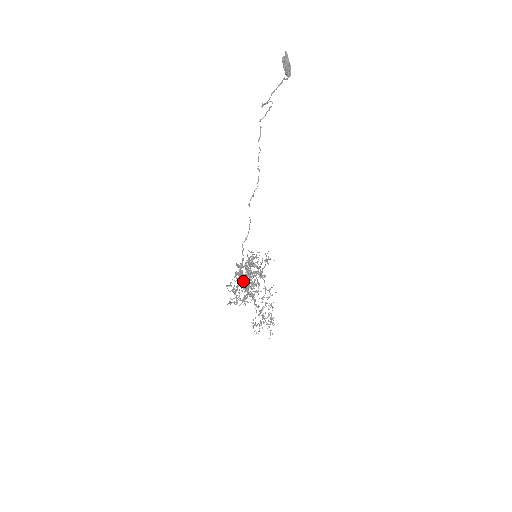
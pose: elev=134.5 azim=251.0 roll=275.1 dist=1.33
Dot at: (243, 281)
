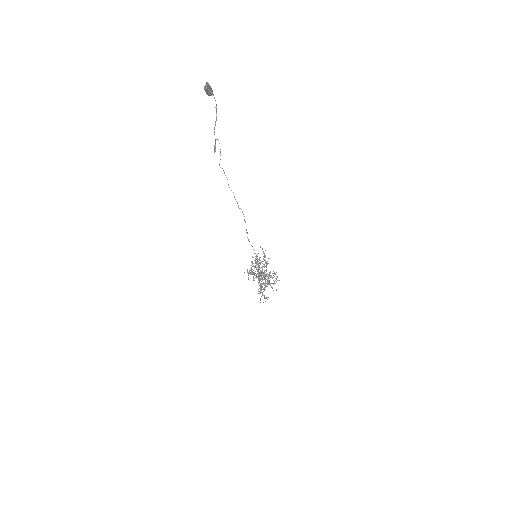
Dot at: occluded
